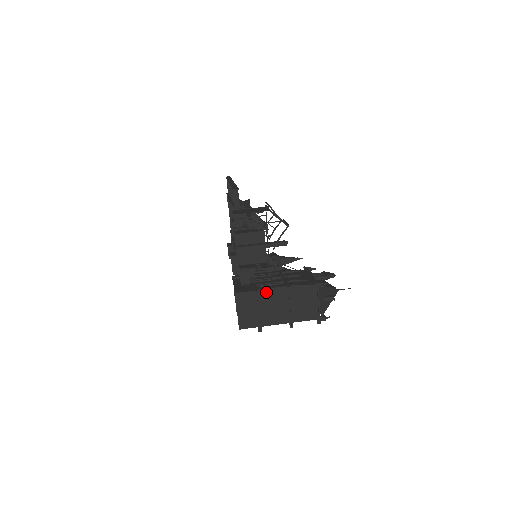
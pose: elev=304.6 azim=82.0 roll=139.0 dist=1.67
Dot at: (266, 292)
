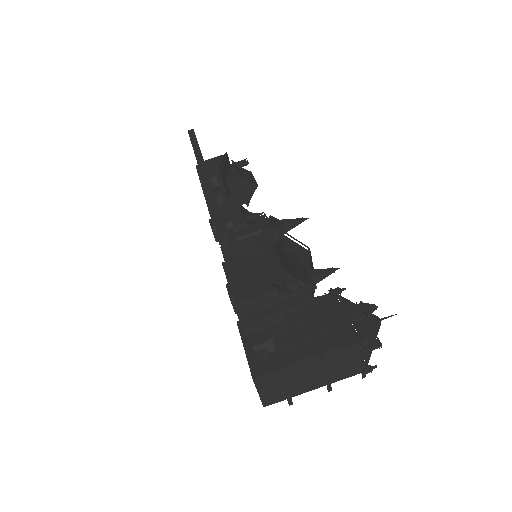
Dot at: (293, 367)
